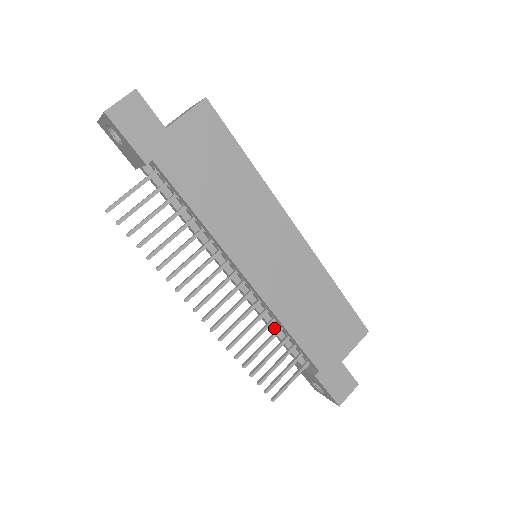
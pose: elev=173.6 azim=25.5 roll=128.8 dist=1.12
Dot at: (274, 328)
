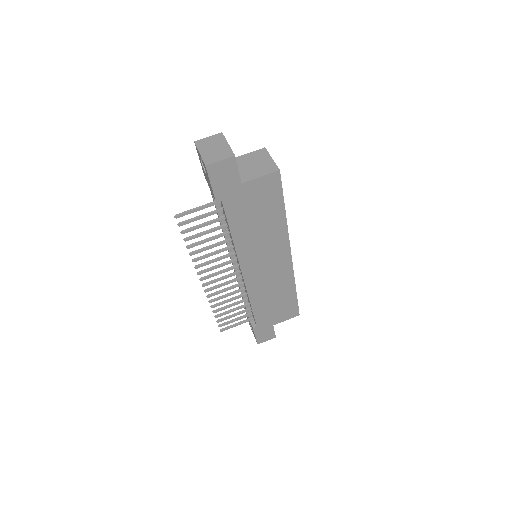
Dot at: occluded
